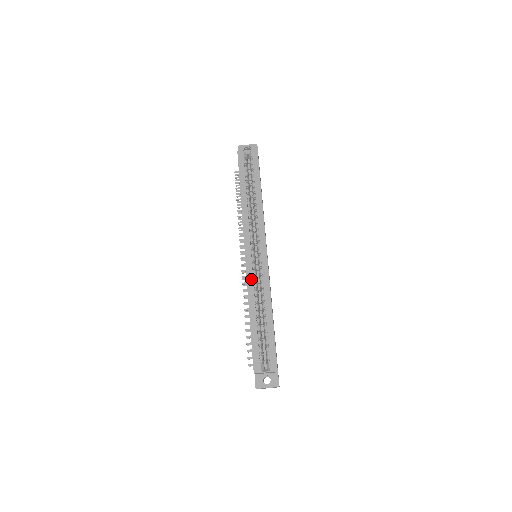
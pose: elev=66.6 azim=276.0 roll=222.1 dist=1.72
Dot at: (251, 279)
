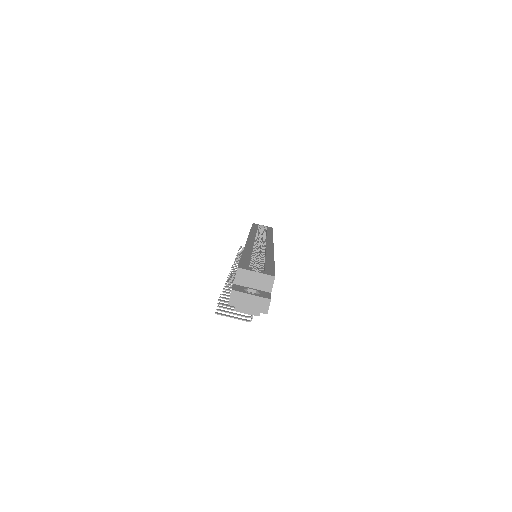
Dot at: (251, 244)
